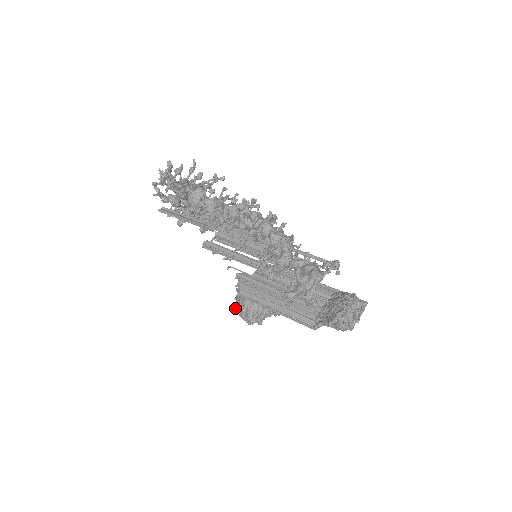
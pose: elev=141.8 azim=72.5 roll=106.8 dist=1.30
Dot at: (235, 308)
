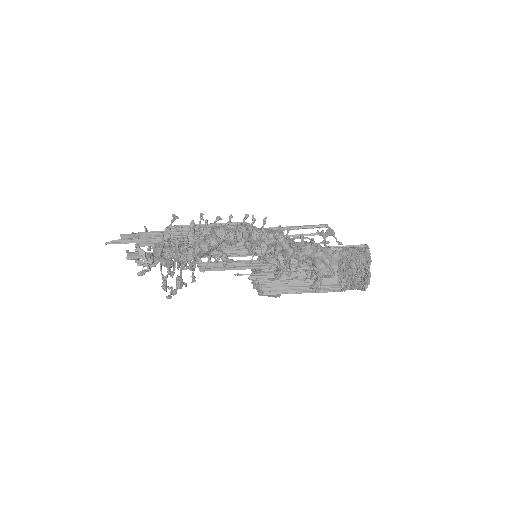
Dot at: (259, 295)
